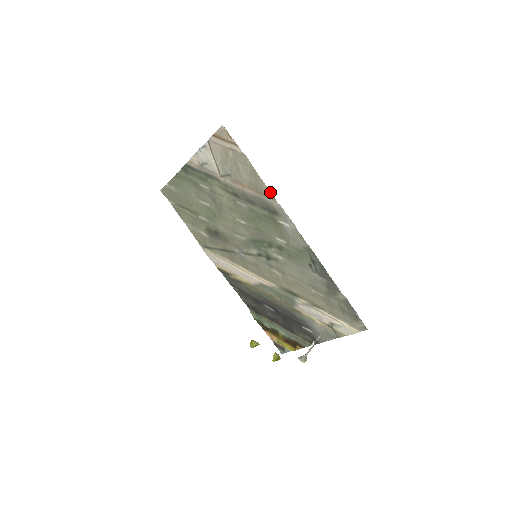
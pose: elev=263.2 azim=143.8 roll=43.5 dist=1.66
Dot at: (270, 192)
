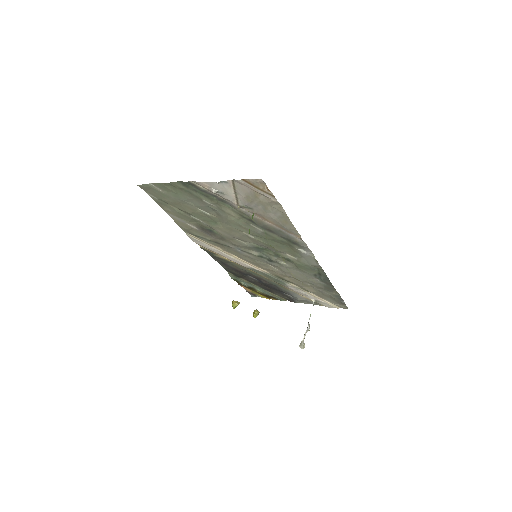
Dot at: (298, 233)
